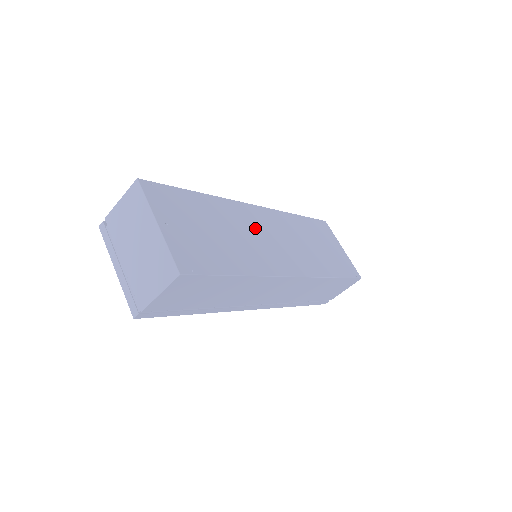
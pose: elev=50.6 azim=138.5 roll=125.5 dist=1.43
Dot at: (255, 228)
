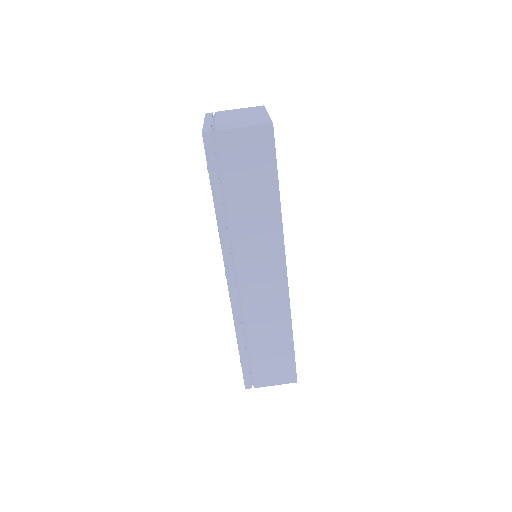
Dot at: occluded
